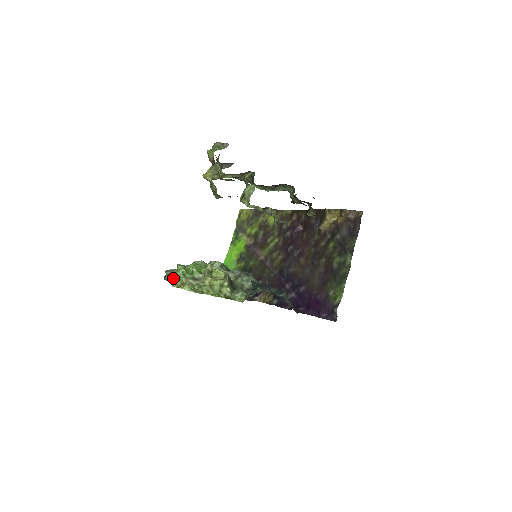
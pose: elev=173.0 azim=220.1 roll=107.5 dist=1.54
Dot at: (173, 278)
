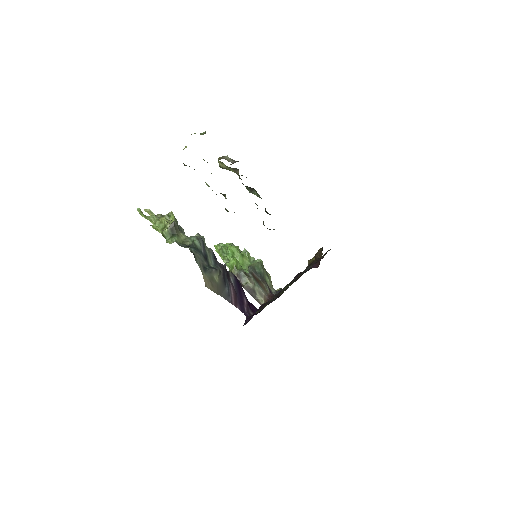
Dot at: (217, 246)
